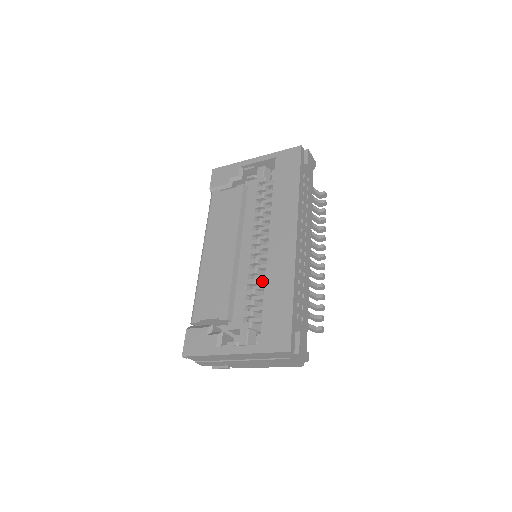
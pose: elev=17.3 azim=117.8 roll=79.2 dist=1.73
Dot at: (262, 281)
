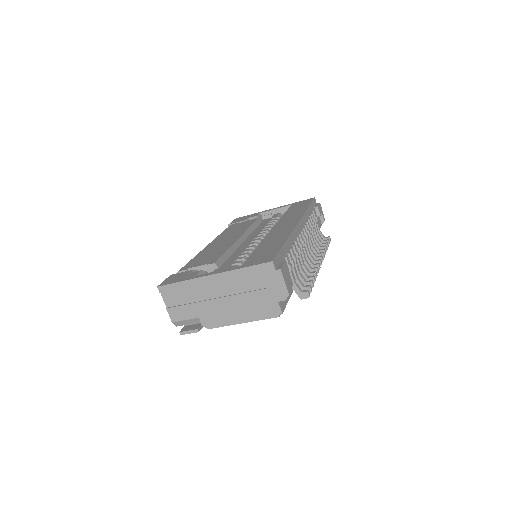
Dot at: occluded
